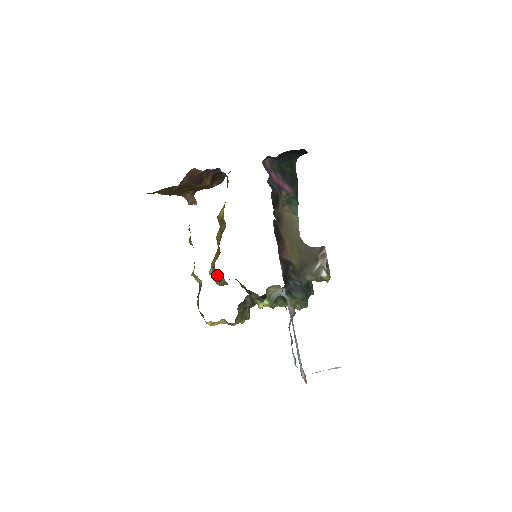
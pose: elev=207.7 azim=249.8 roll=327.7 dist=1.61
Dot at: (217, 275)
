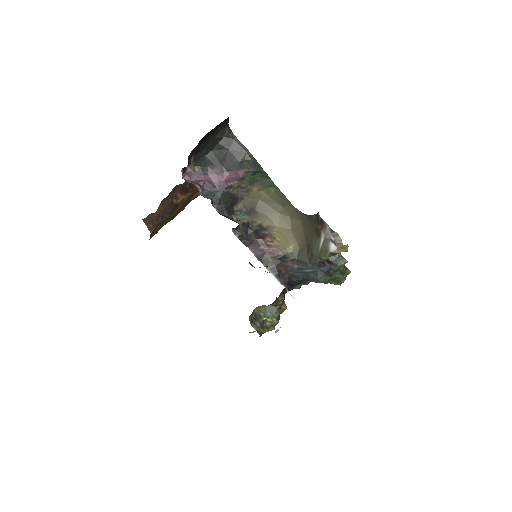
Dot at: occluded
